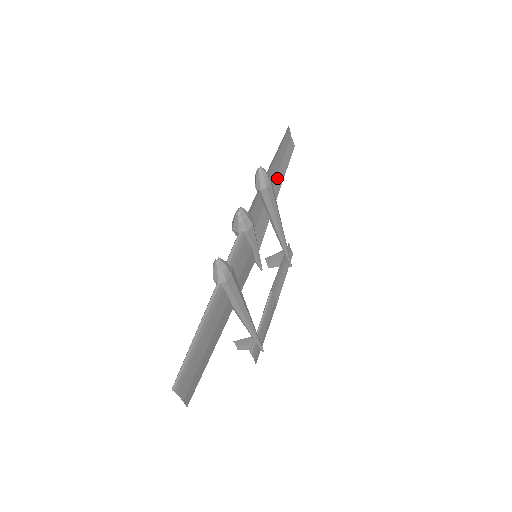
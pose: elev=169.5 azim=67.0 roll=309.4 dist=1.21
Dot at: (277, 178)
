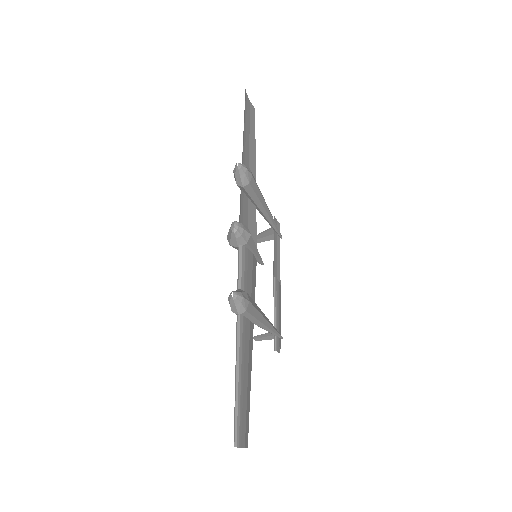
Dot at: (250, 158)
